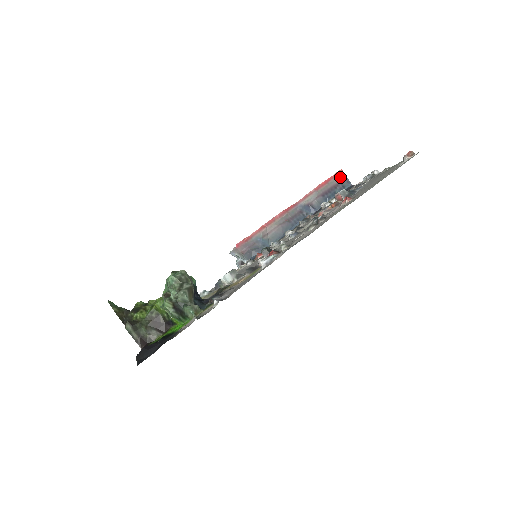
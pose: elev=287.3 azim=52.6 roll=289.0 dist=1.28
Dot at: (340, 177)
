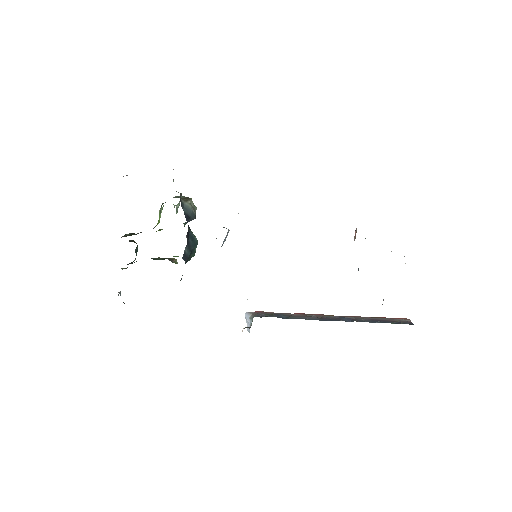
Dot at: (403, 320)
